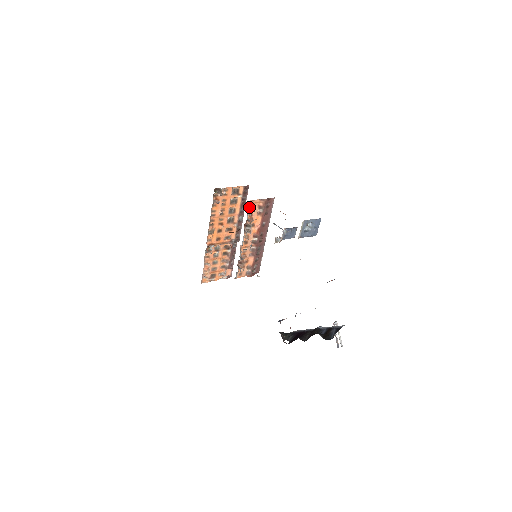
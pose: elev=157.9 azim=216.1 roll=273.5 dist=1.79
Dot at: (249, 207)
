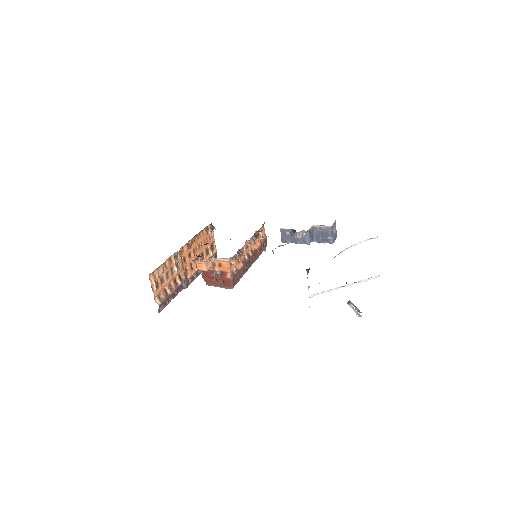
Dot at: occluded
